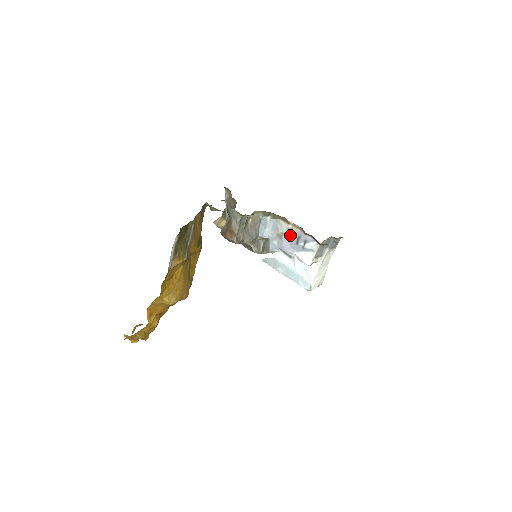
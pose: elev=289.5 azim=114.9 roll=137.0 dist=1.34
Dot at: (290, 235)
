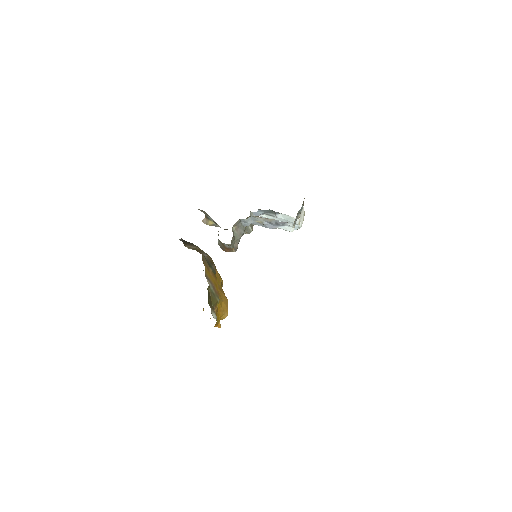
Dot at: (268, 222)
